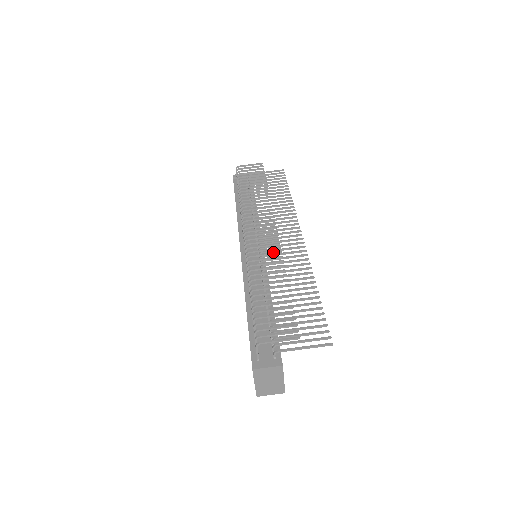
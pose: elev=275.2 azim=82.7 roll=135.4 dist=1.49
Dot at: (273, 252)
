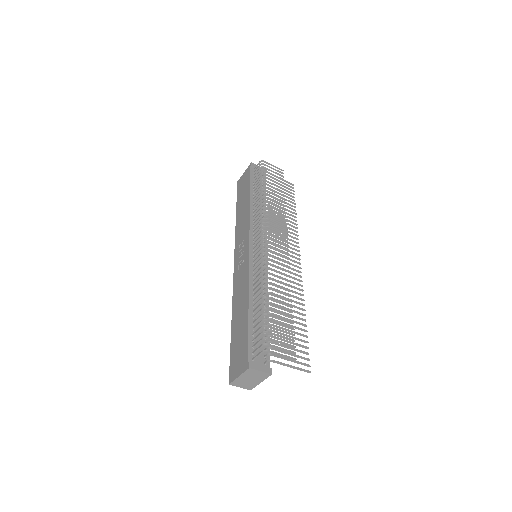
Dot at: (284, 269)
